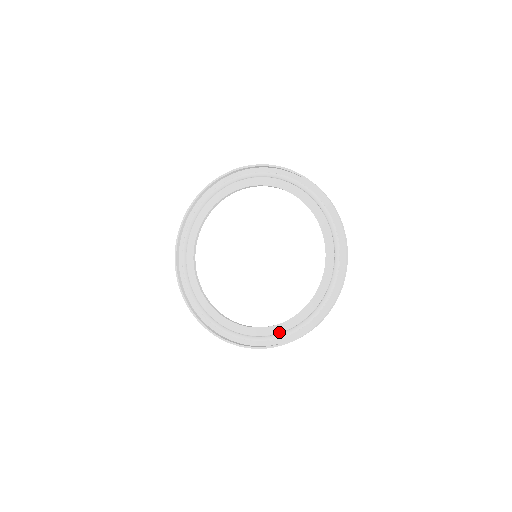
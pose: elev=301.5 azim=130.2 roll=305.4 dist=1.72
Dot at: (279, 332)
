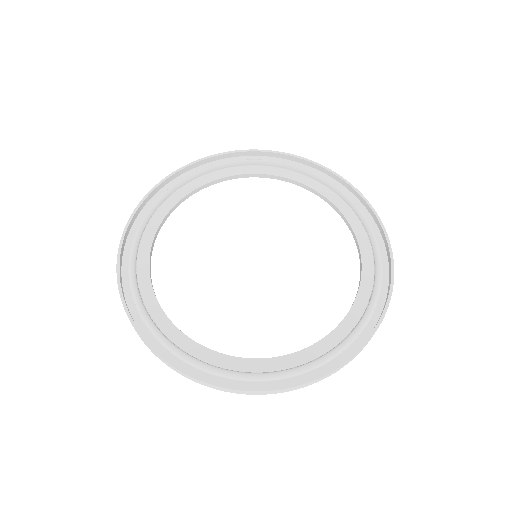
Dot at: (350, 330)
